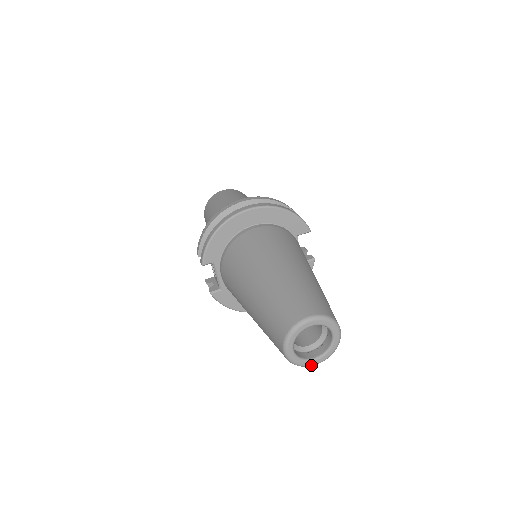
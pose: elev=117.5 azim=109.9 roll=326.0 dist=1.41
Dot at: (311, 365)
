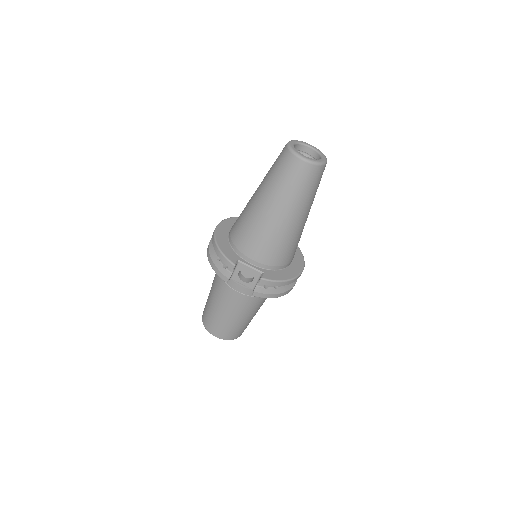
Dot at: (325, 161)
